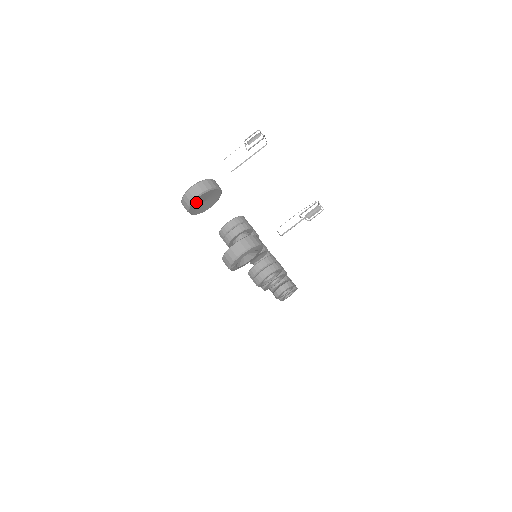
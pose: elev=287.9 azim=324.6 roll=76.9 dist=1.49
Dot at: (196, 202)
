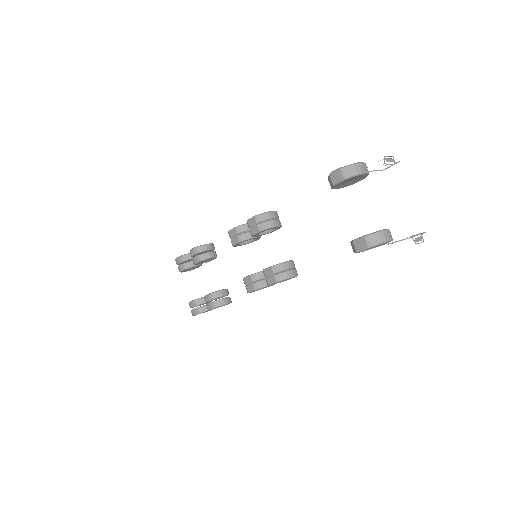
Dot at: (355, 177)
